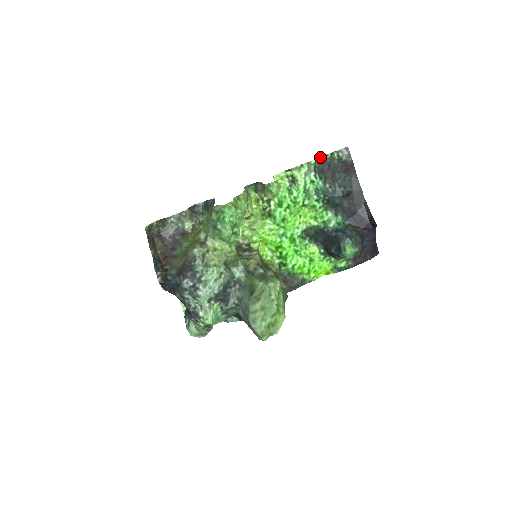
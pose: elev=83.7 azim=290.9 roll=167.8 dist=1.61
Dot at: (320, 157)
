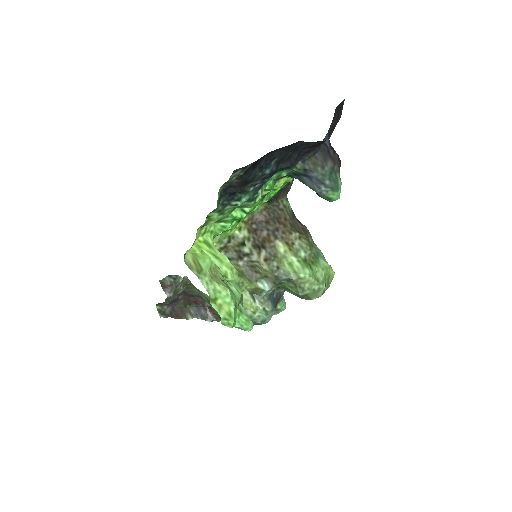
Dot at: (217, 201)
